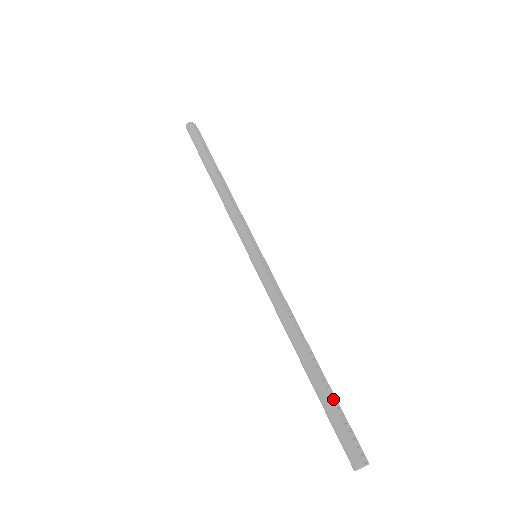
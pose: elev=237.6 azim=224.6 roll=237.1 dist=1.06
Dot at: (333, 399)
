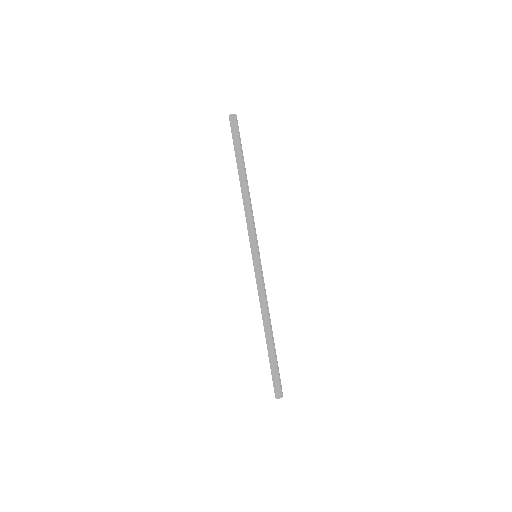
Dot at: (276, 360)
